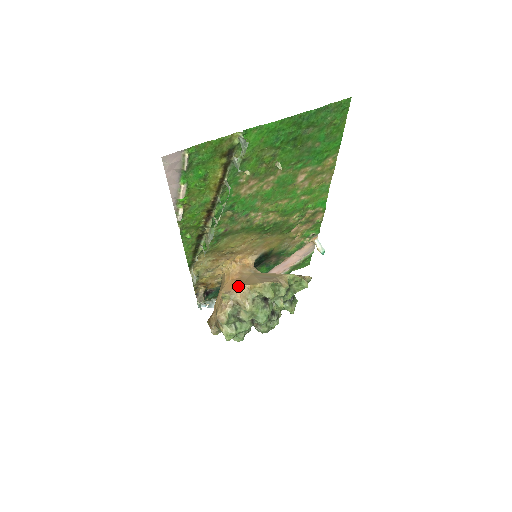
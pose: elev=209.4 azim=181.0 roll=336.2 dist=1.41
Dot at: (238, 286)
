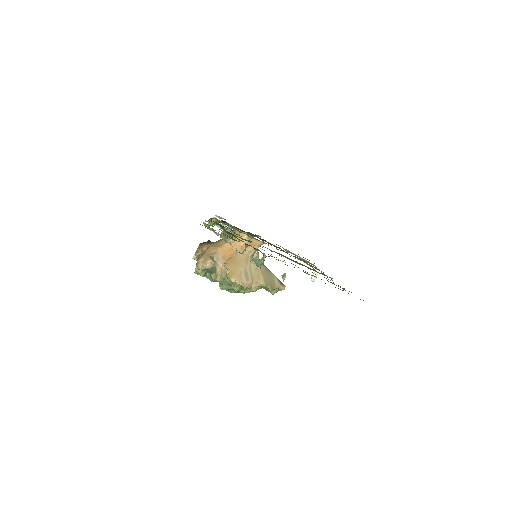
Dot at: (226, 261)
